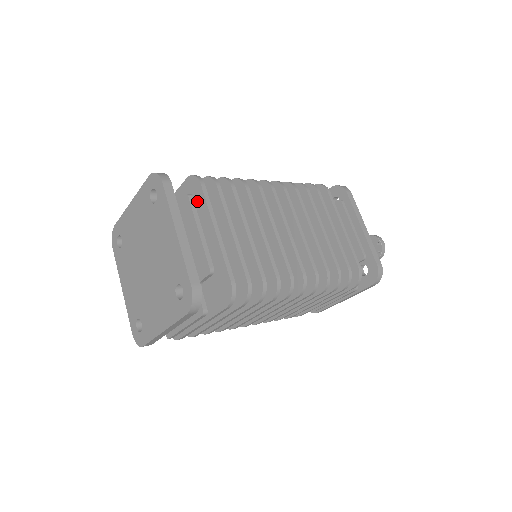
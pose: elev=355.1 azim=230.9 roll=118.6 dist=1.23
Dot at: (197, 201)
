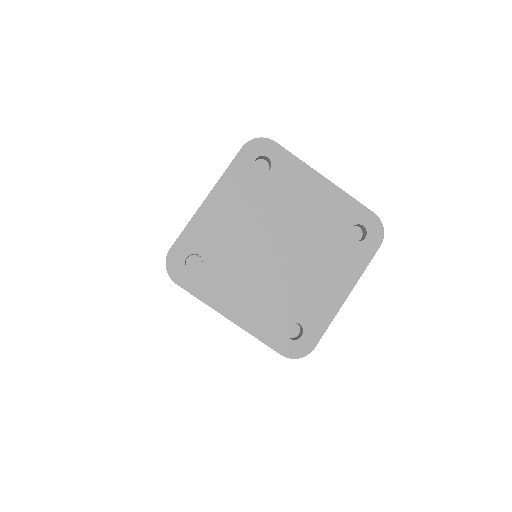
Dot at: occluded
